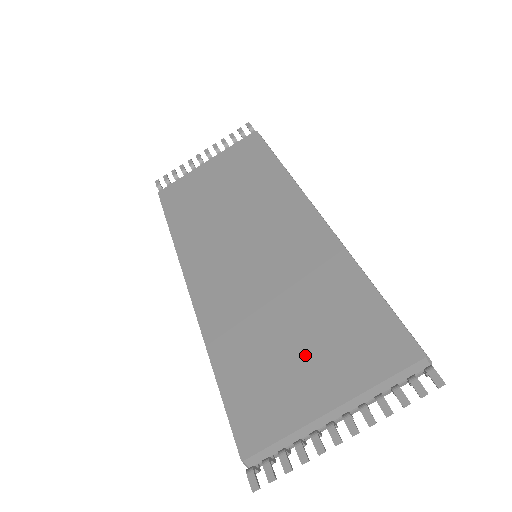
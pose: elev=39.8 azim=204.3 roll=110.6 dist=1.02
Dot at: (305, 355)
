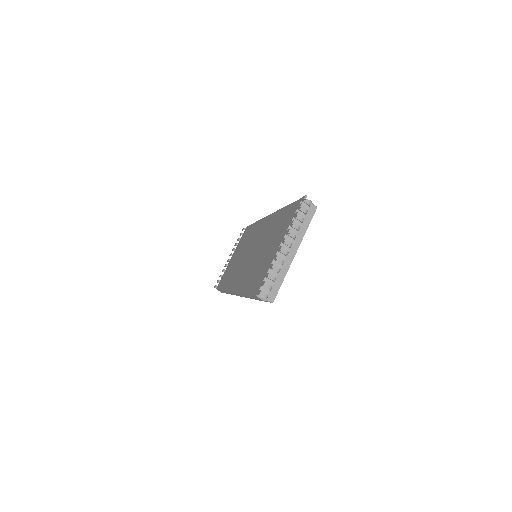
Dot at: (270, 248)
